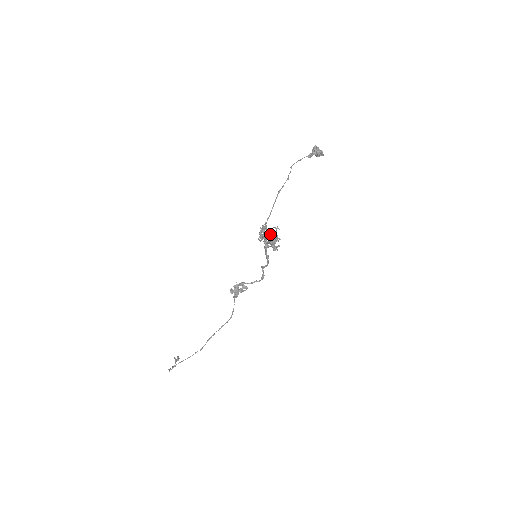
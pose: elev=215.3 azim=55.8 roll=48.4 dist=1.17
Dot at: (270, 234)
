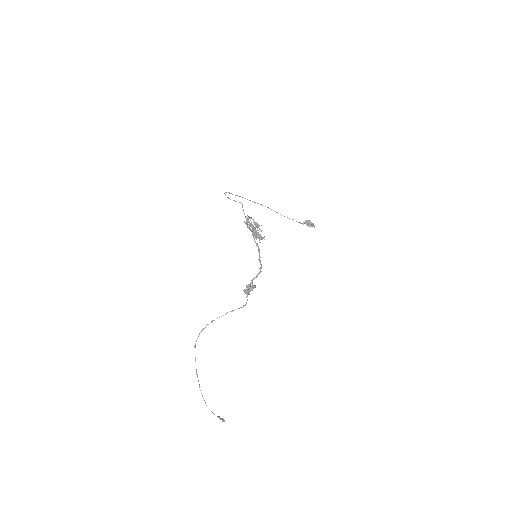
Dot at: (247, 215)
